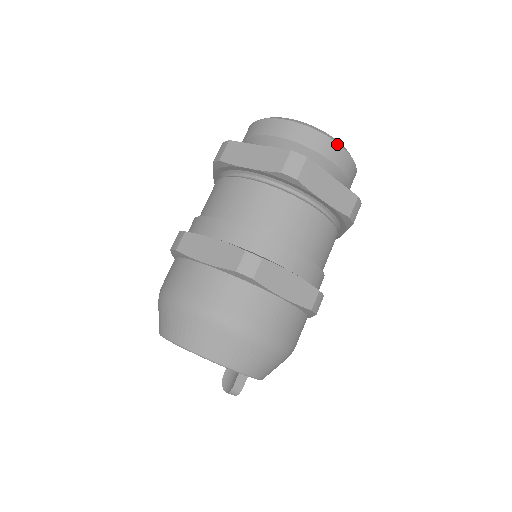
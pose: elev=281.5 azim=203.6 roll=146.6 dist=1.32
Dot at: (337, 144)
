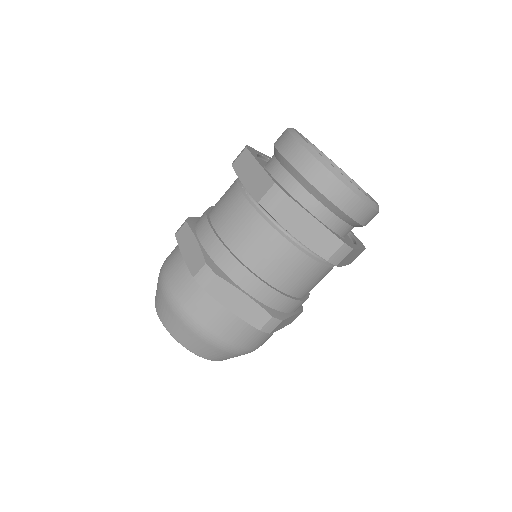
Dot at: (341, 182)
